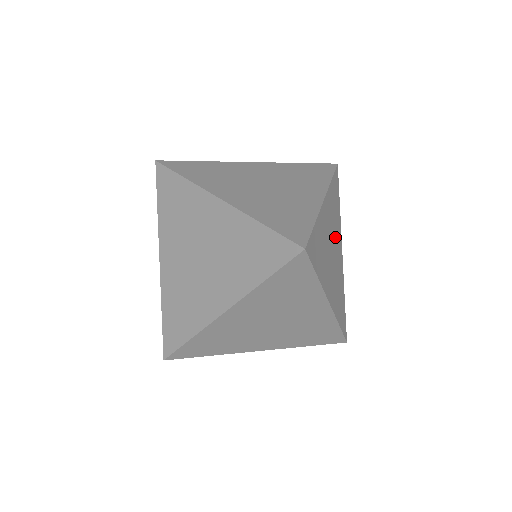
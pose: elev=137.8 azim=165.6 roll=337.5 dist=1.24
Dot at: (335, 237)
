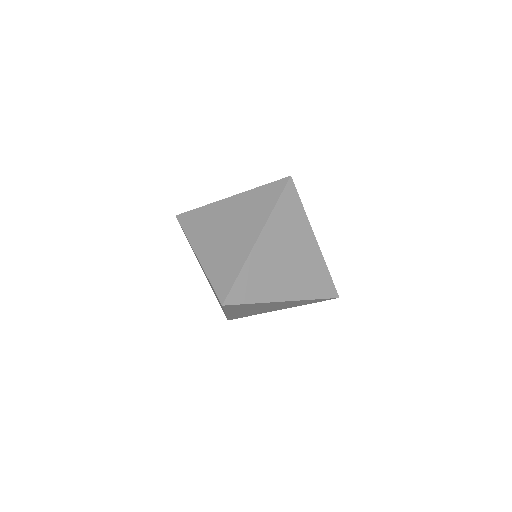
Dot at: occluded
